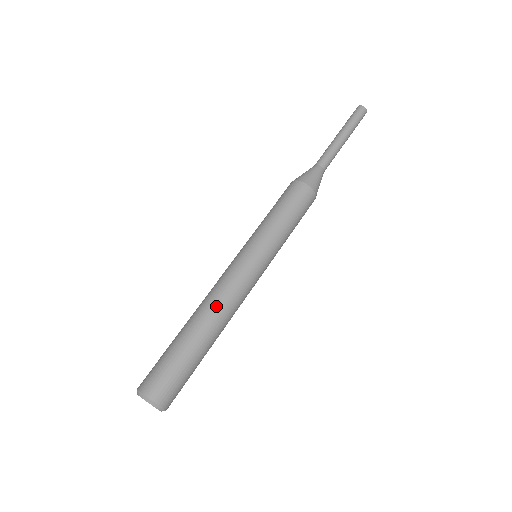
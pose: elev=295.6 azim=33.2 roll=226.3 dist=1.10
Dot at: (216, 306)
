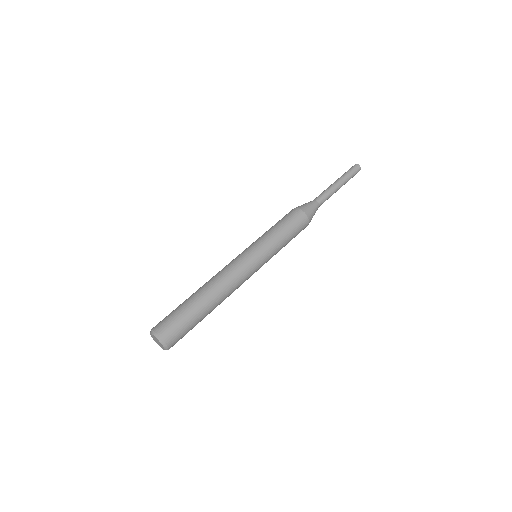
Dot at: (225, 289)
